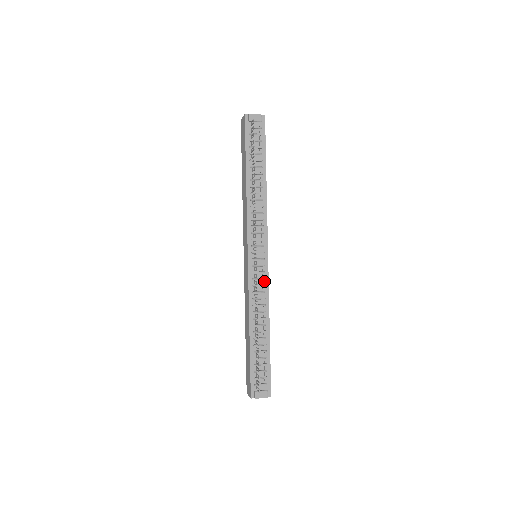
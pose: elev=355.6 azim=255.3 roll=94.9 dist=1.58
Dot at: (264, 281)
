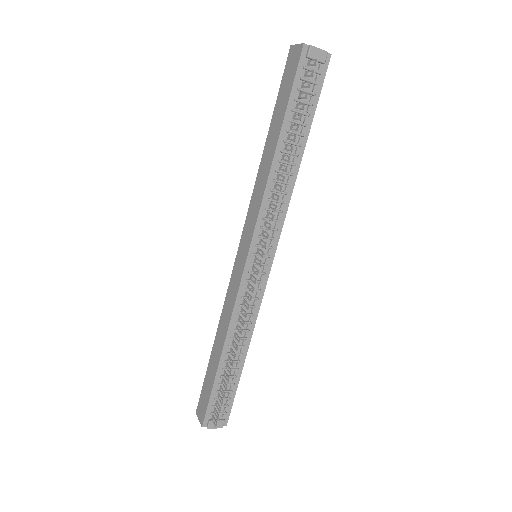
Dot at: (258, 293)
